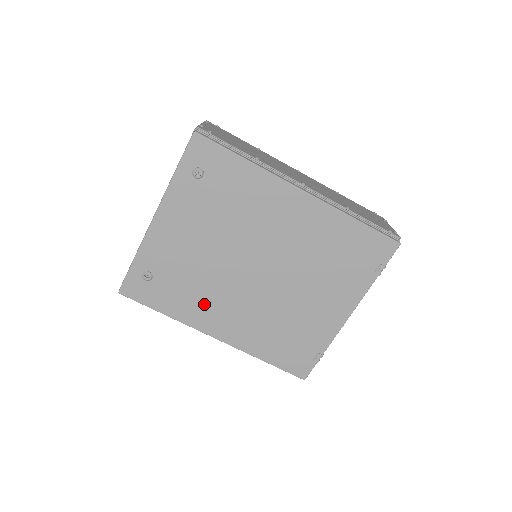
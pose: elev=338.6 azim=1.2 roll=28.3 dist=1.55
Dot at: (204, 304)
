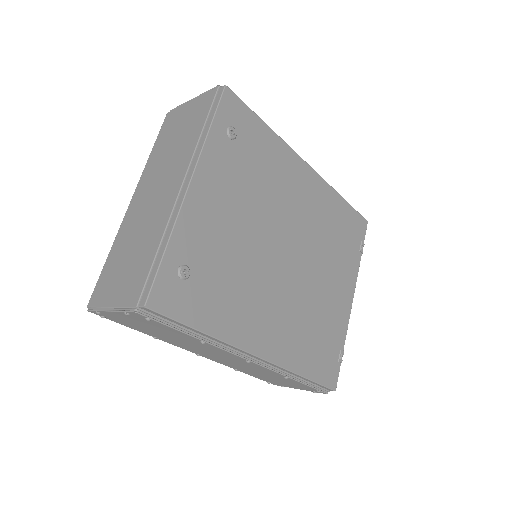
Dot at: (246, 307)
